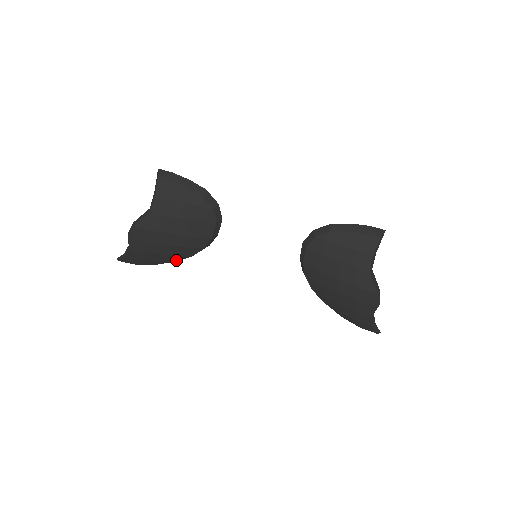
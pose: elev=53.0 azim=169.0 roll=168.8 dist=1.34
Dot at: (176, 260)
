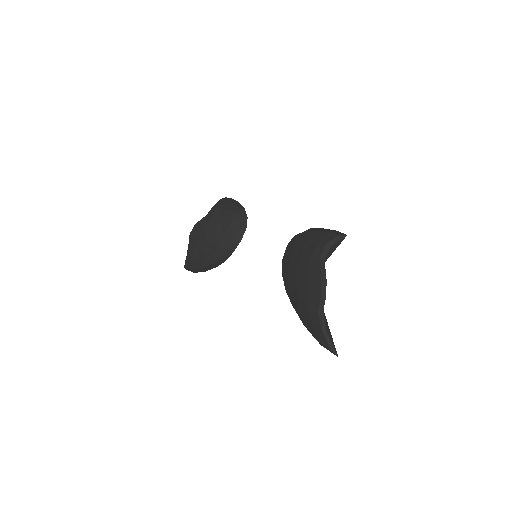
Dot at: (212, 263)
